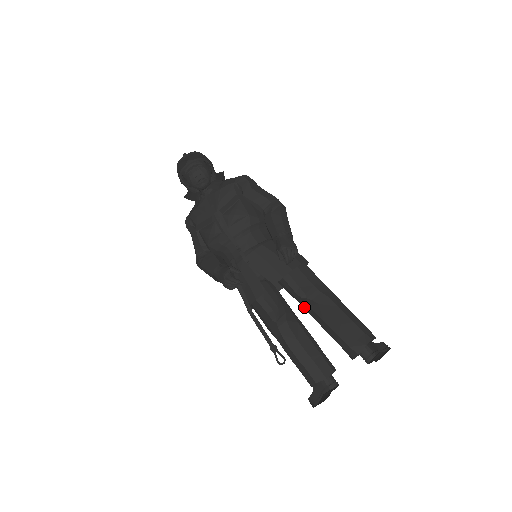
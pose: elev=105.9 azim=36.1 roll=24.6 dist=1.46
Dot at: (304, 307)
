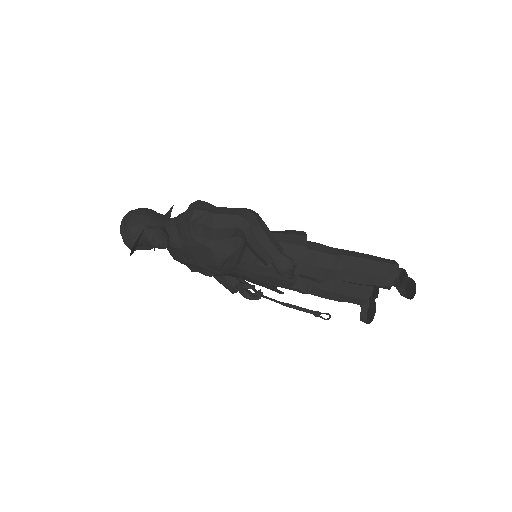
Dot at: occluded
